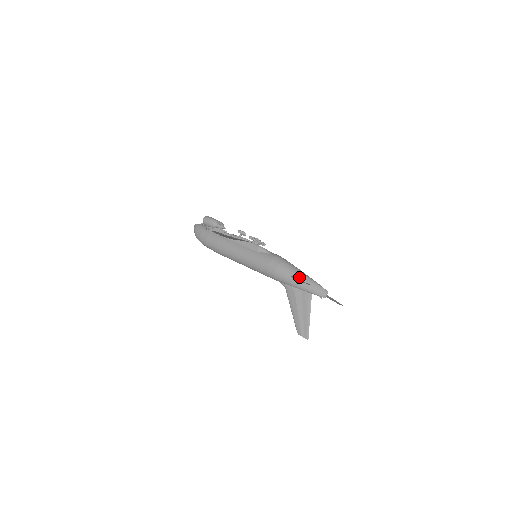
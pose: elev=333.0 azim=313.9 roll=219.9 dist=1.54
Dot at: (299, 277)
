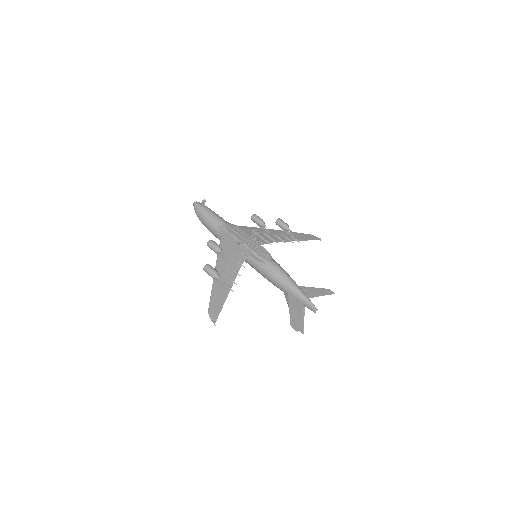
Dot at: (294, 294)
